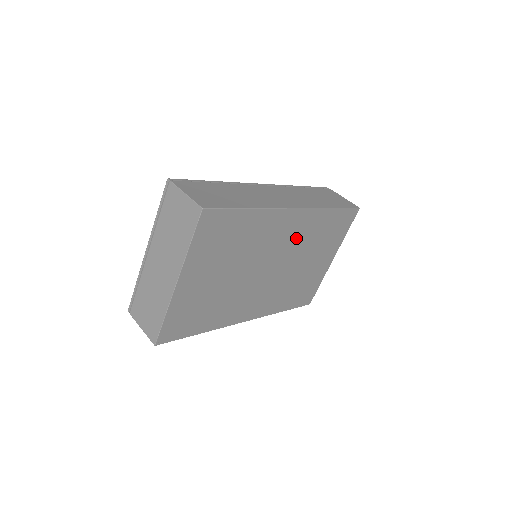
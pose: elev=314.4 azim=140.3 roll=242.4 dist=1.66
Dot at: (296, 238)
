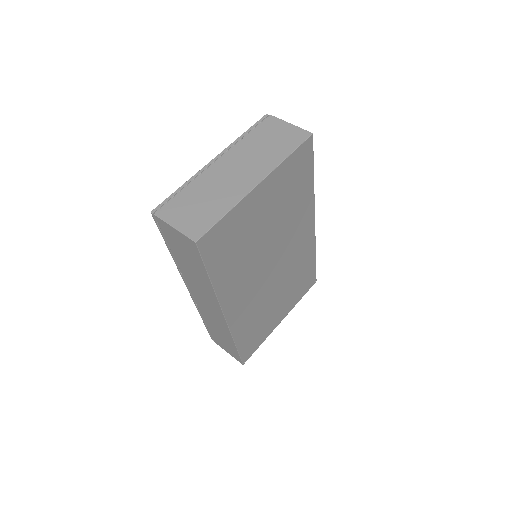
Dot at: (295, 256)
